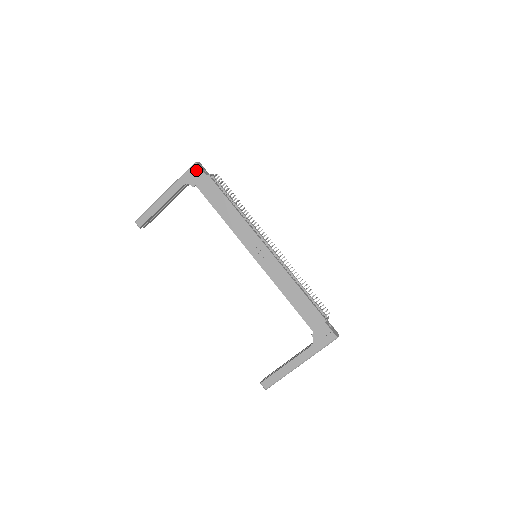
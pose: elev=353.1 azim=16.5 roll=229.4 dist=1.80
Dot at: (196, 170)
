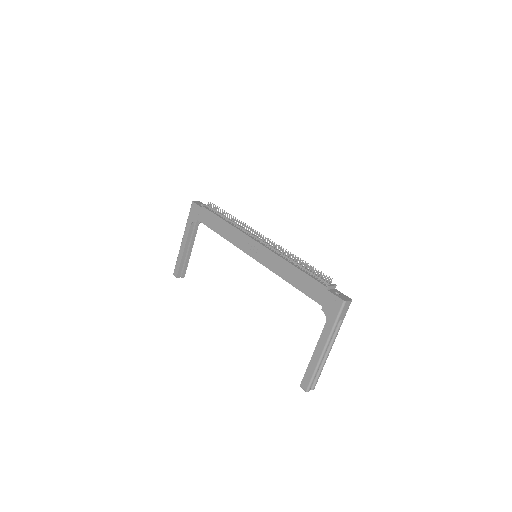
Dot at: (194, 207)
